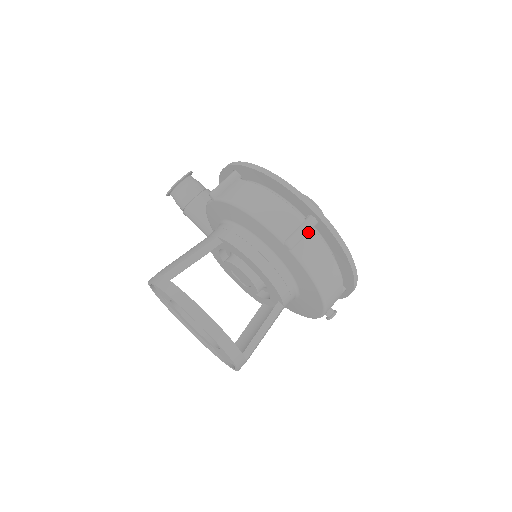
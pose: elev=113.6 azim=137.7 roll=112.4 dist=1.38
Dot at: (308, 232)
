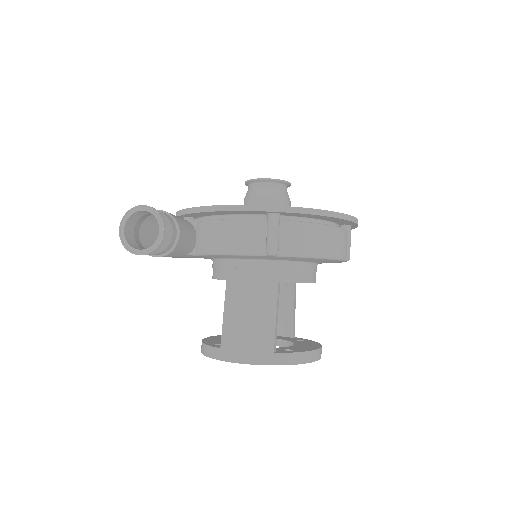
Dot at: occluded
